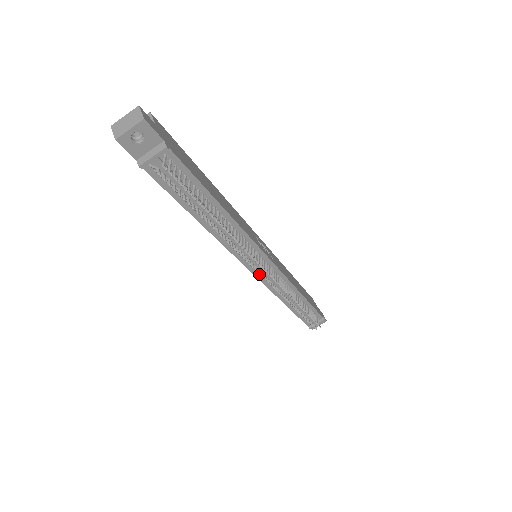
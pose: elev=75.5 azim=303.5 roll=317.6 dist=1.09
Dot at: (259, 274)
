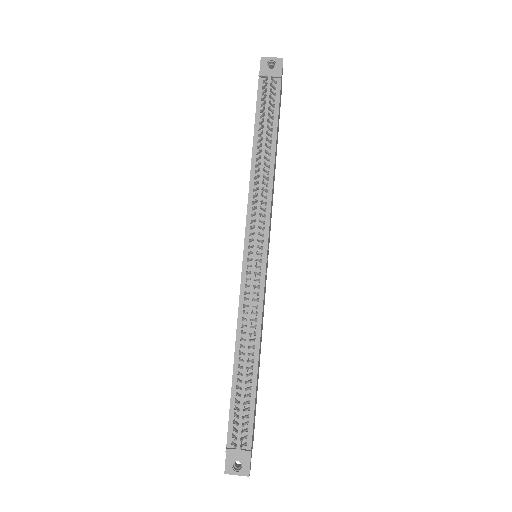
Dot at: (247, 263)
